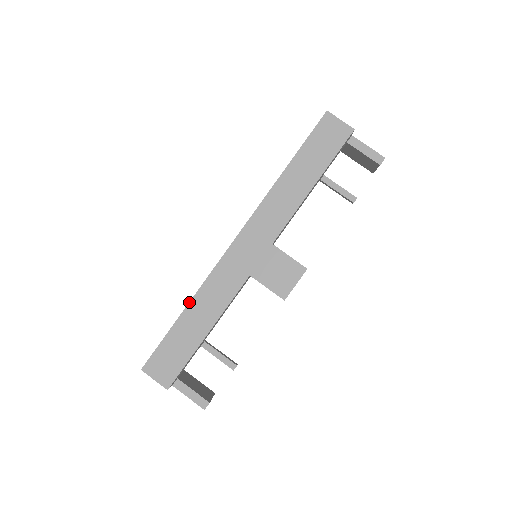
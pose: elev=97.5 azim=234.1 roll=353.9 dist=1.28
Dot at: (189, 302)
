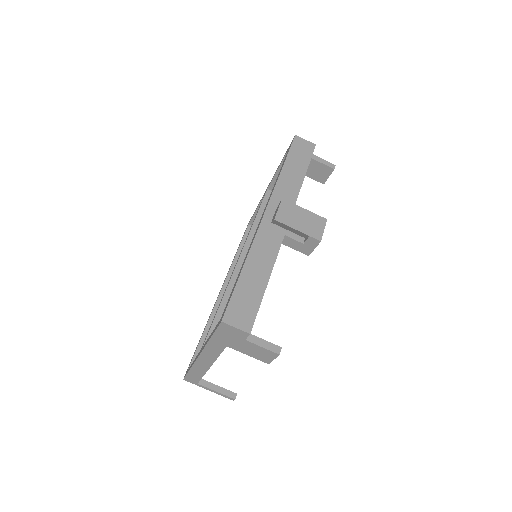
Dot at: (245, 260)
